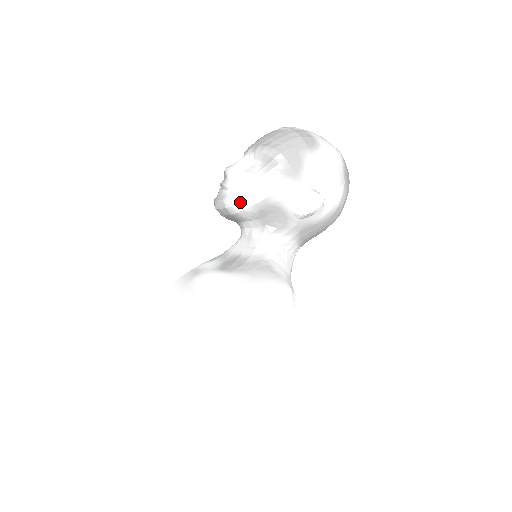
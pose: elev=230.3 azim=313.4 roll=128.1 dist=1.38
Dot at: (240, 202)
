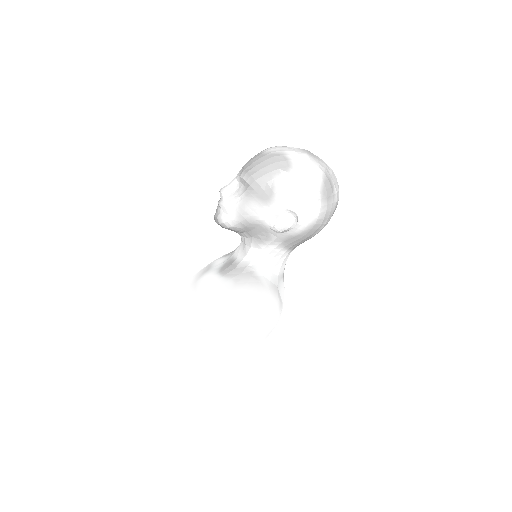
Dot at: (228, 220)
